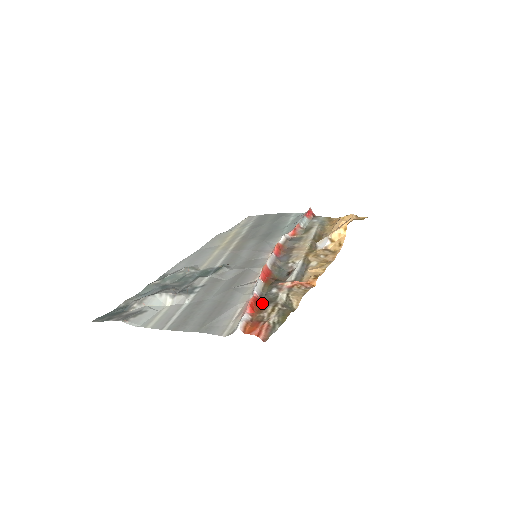
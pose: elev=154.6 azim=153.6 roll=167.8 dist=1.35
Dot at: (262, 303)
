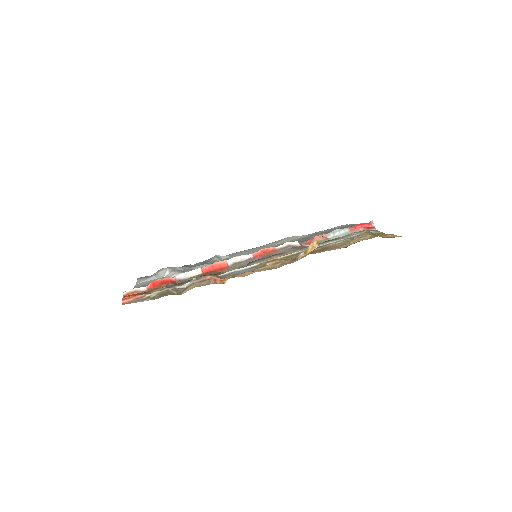
Dot at: (169, 284)
